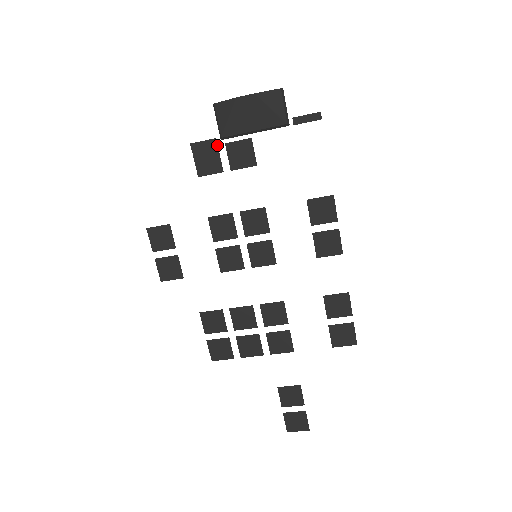
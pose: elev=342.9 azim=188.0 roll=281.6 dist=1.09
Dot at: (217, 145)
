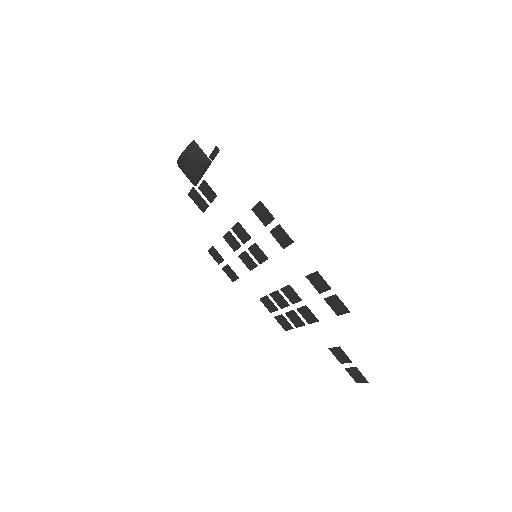
Dot at: (196, 190)
